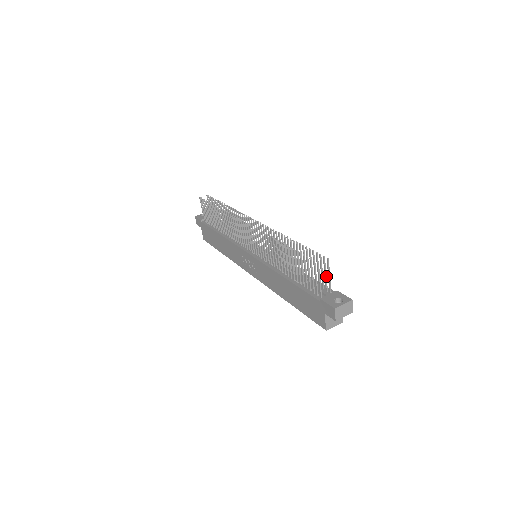
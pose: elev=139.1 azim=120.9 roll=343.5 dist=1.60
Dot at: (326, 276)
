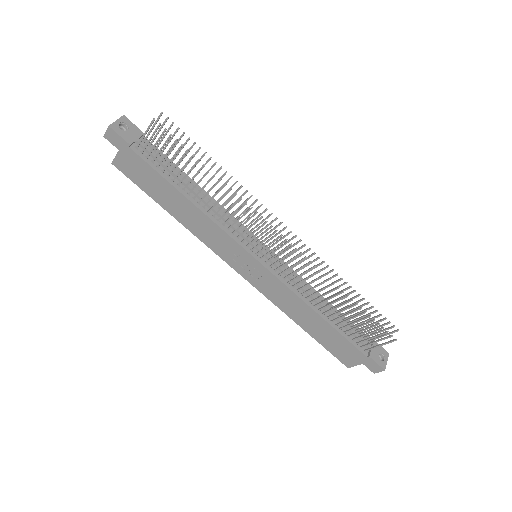
Dot at: (377, 333)
